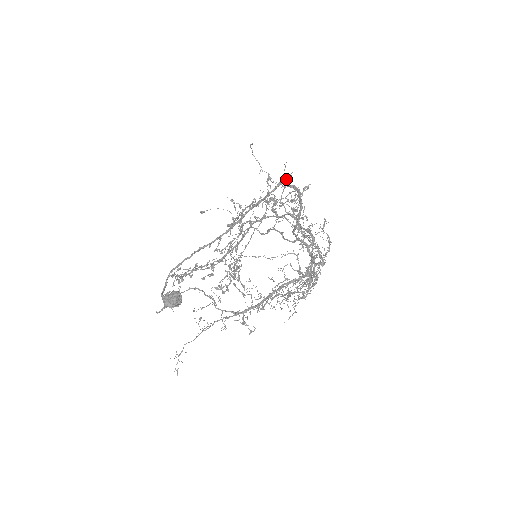
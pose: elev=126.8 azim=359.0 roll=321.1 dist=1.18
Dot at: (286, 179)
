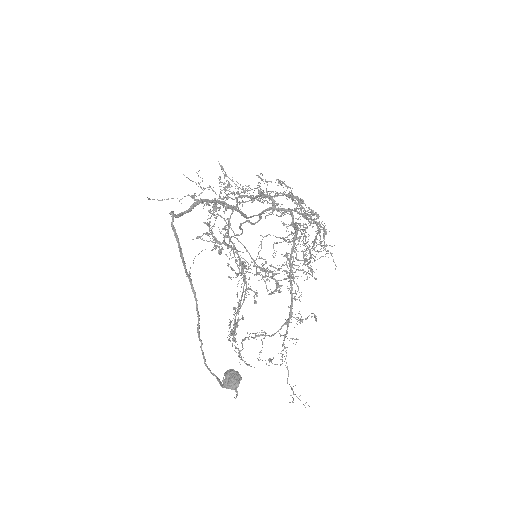
Dot at: (172, 221)
